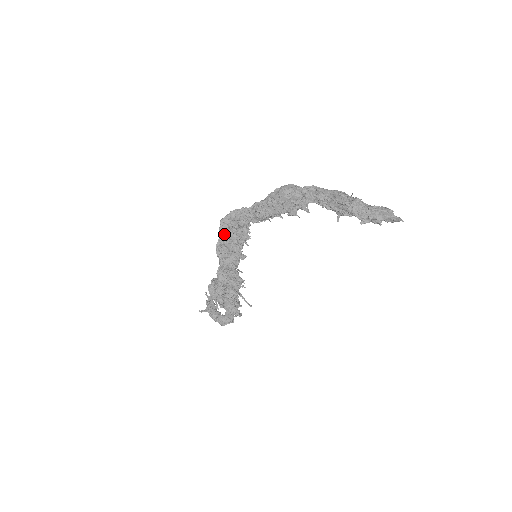
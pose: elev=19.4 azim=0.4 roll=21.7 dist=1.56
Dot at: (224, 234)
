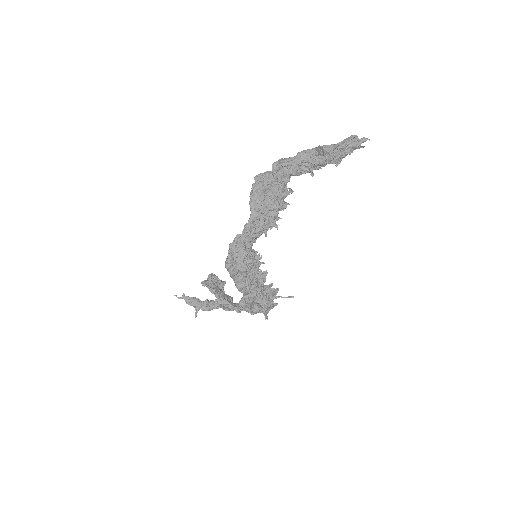
Dot at: (237, 274)
